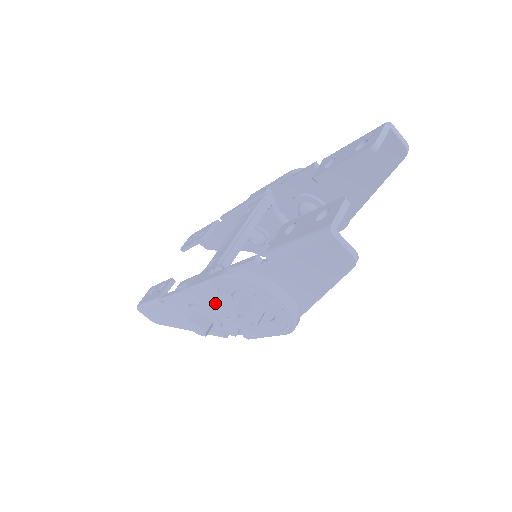
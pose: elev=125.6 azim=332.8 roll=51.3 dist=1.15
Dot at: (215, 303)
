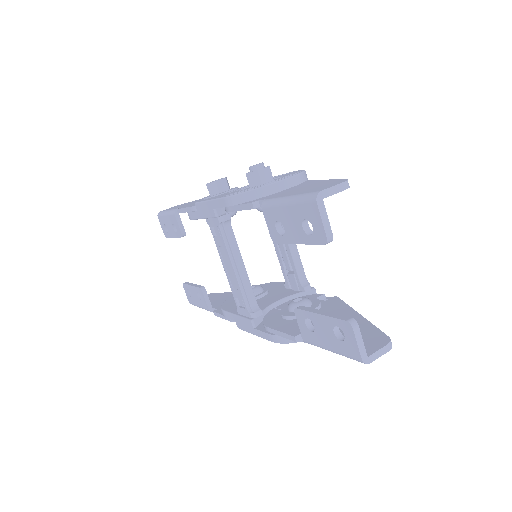
Dot at: occluded
